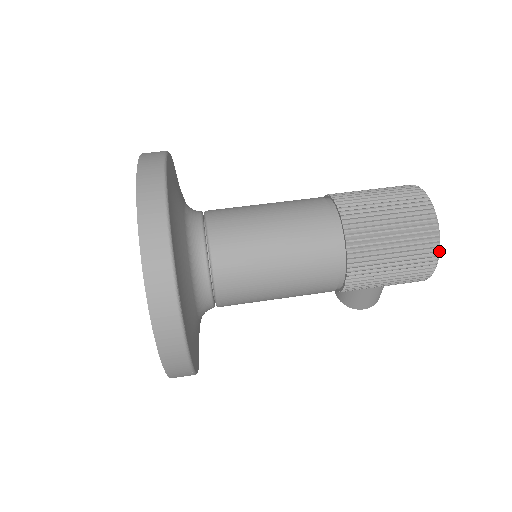
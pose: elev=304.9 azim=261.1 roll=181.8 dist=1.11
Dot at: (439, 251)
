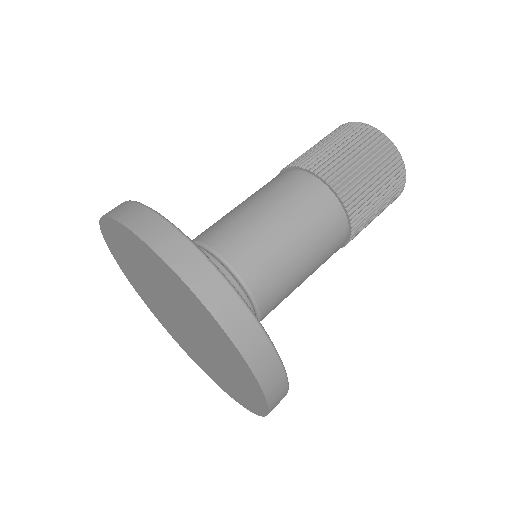
Dot at: occluded
